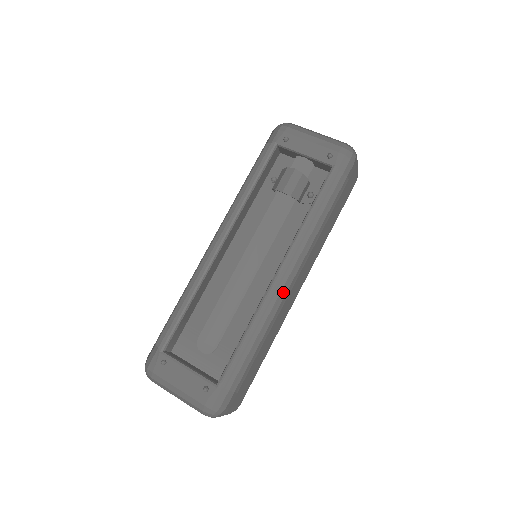
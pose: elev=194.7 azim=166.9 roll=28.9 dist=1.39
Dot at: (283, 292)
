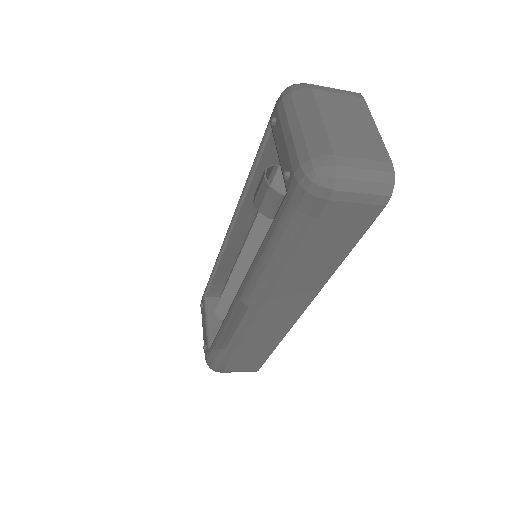
Dot at: (243, 314)
